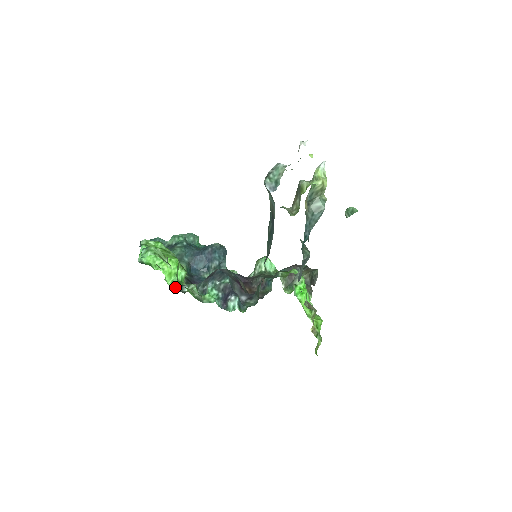
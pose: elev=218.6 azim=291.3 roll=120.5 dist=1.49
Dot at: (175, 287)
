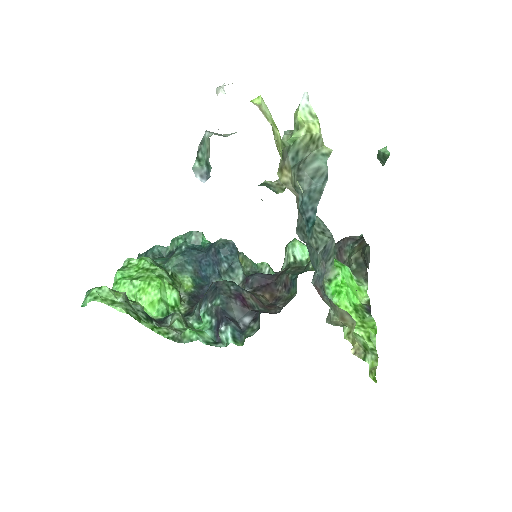
Dot at: (162, 318)
